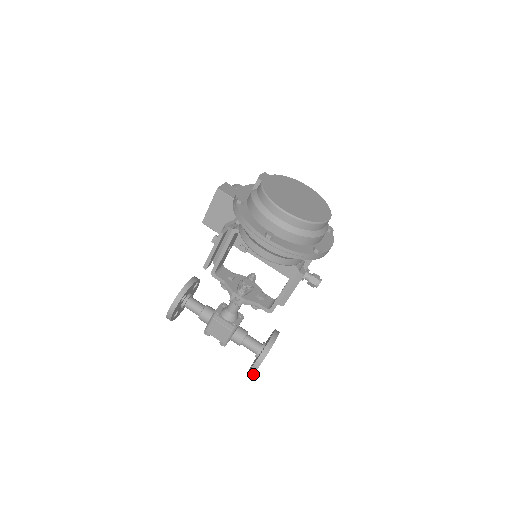
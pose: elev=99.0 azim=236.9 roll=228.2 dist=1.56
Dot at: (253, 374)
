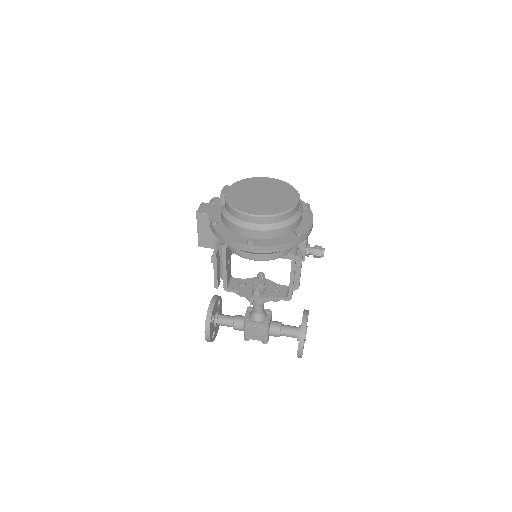
Dot at: (301, 357)
